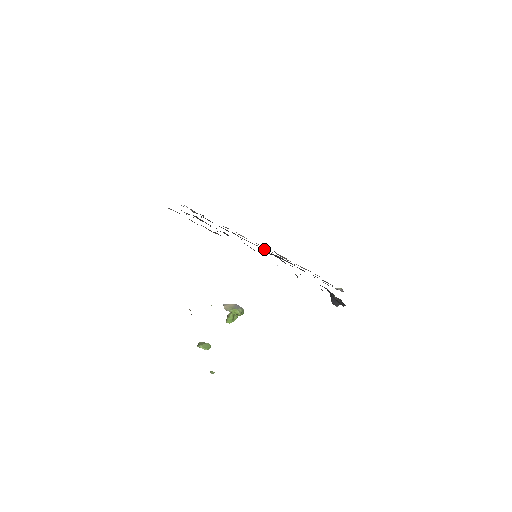
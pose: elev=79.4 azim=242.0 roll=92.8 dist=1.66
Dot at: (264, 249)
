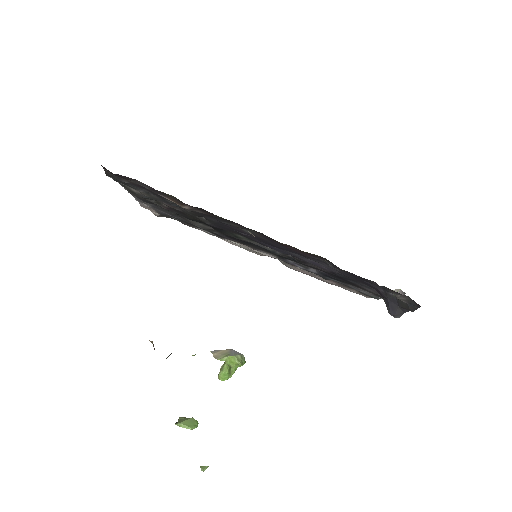
Dot at: (266, 255)
